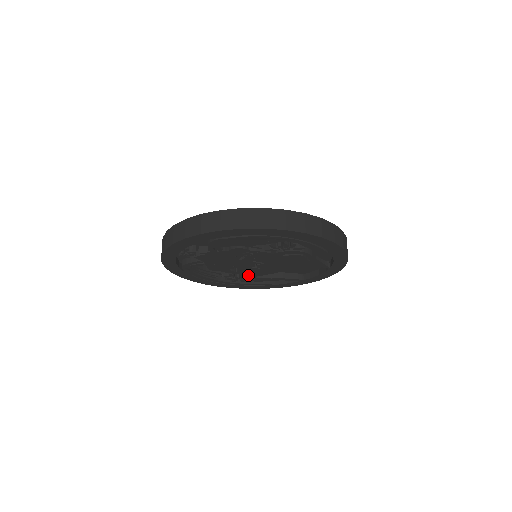
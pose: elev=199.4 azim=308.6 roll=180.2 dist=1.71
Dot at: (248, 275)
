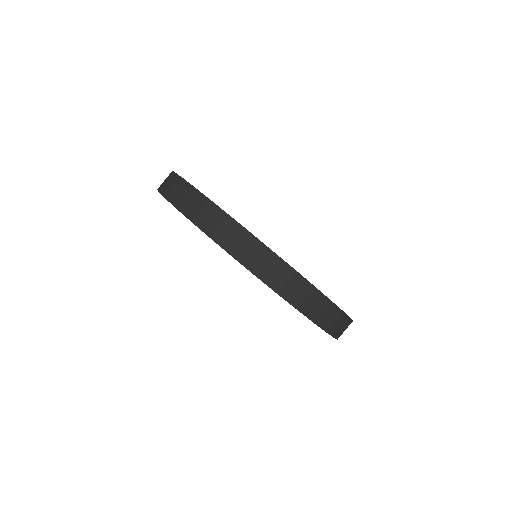
Dot at: occluded
